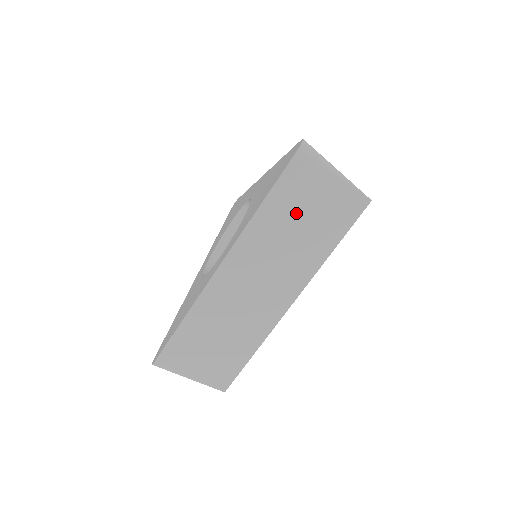
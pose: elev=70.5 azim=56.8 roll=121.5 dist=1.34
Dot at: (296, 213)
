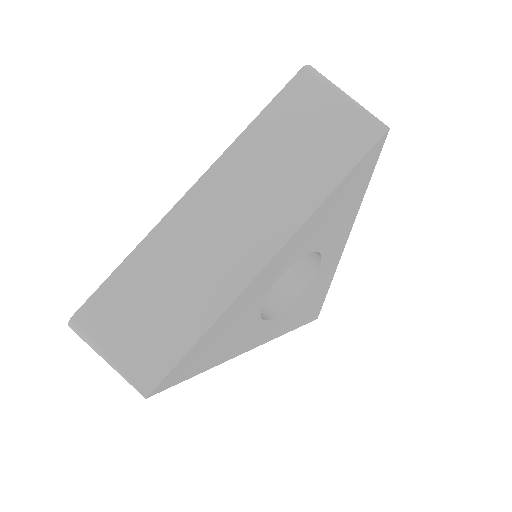
Dot at: (292, 135)
